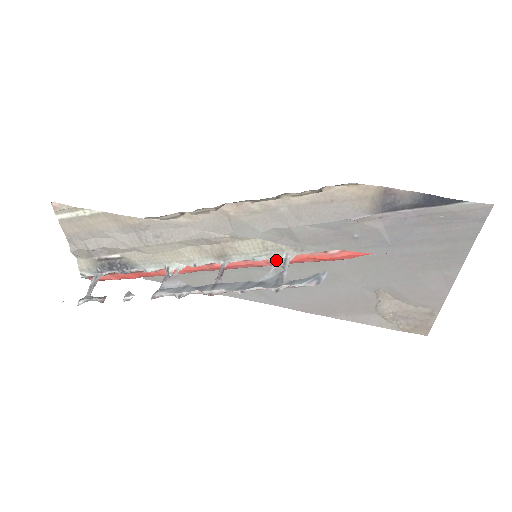
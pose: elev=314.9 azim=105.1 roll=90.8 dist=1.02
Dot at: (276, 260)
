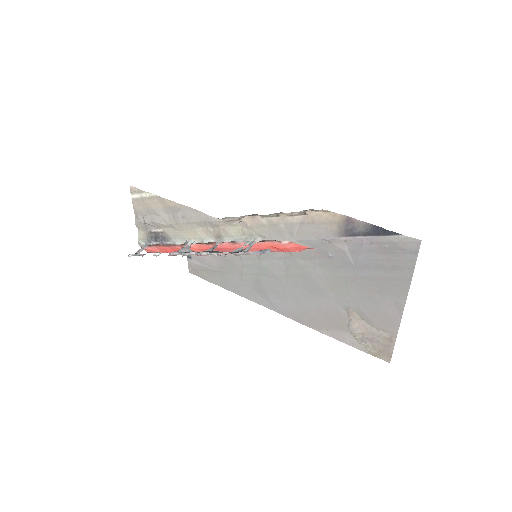
Dot at: (248, 242)
